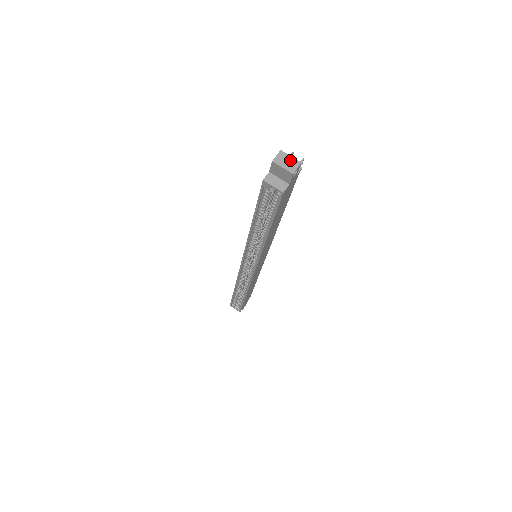
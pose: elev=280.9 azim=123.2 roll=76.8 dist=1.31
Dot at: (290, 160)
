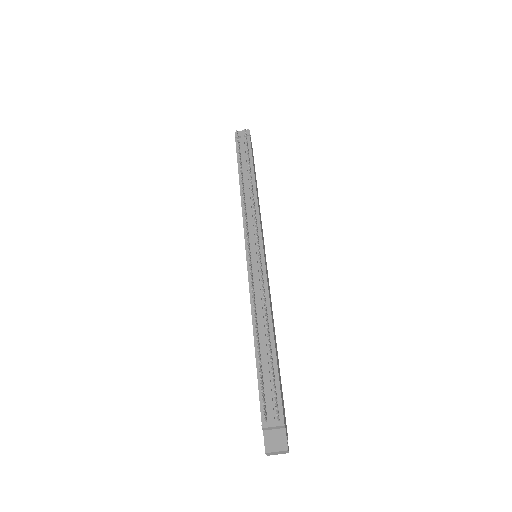
Dot at: (278, 453)
